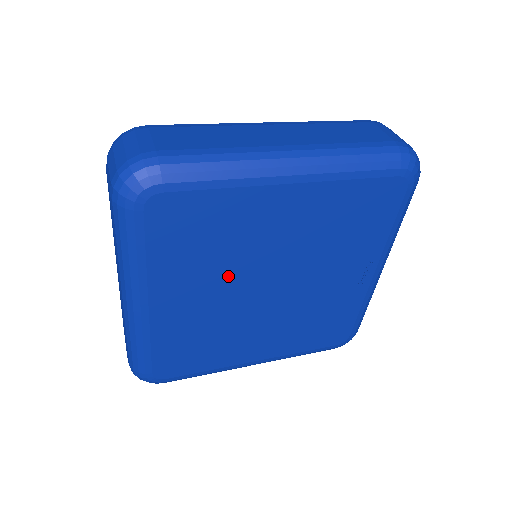
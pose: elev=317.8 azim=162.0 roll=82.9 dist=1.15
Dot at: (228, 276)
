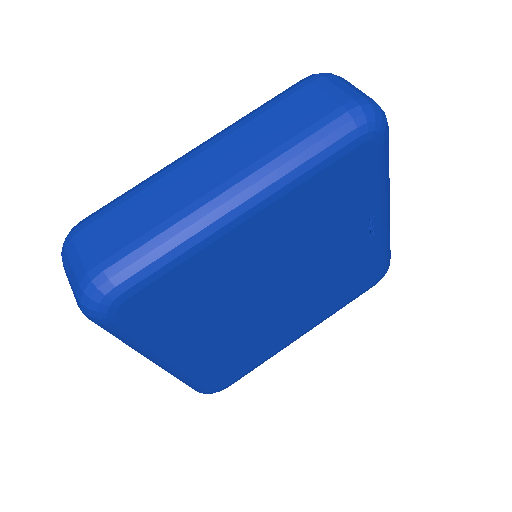
Dot at: (234, 307)
